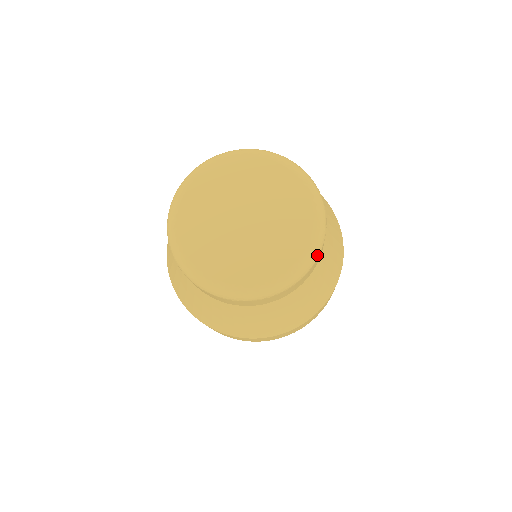
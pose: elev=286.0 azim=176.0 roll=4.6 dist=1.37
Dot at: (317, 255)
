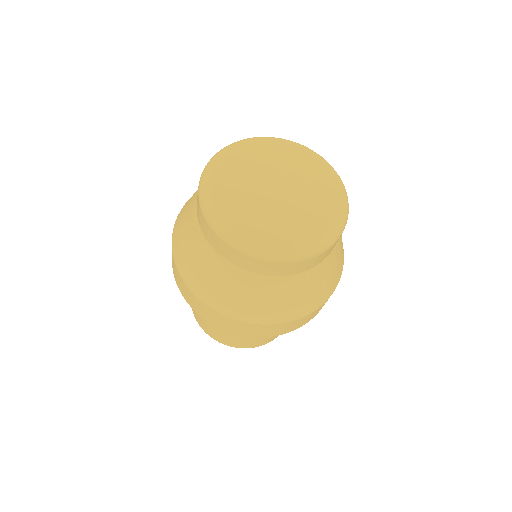
Dot at: (341, 232)
